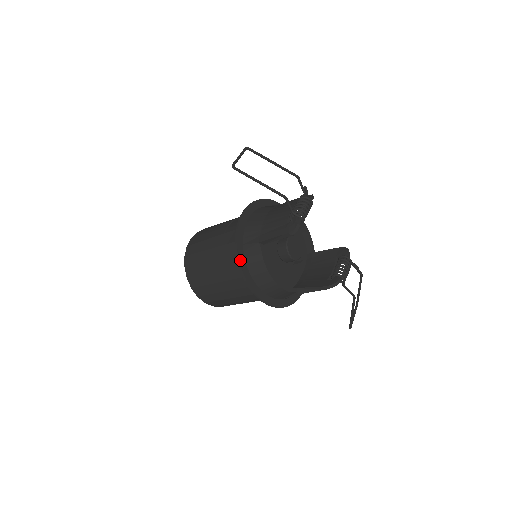
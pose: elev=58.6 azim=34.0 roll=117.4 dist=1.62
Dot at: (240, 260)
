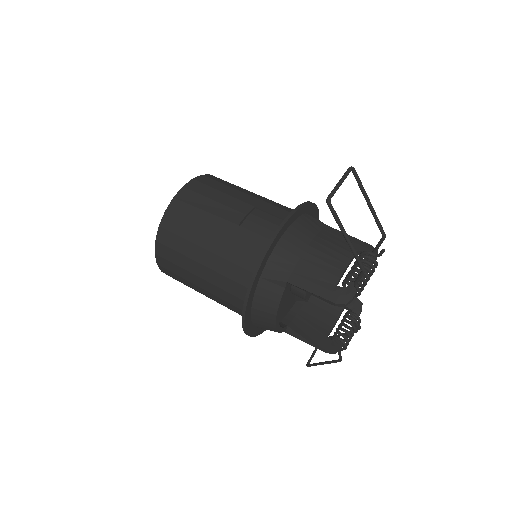
Dot at: (252, 290)
